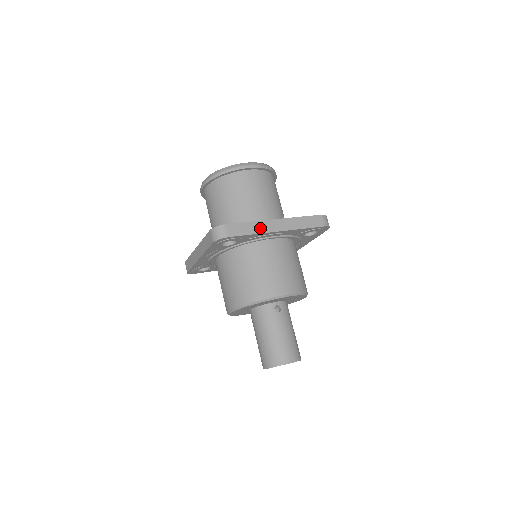
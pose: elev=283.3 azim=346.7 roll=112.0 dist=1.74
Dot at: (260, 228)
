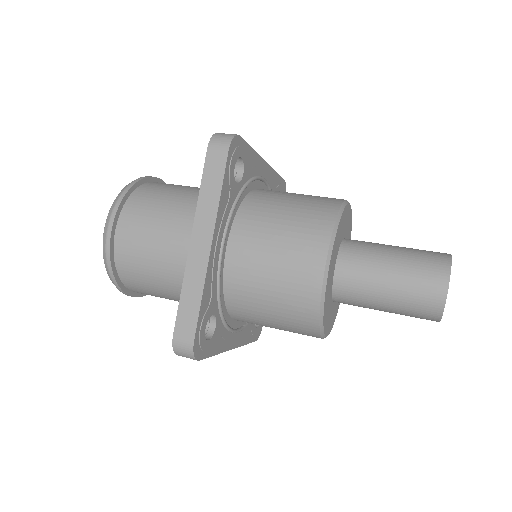
Dot at: occluded
